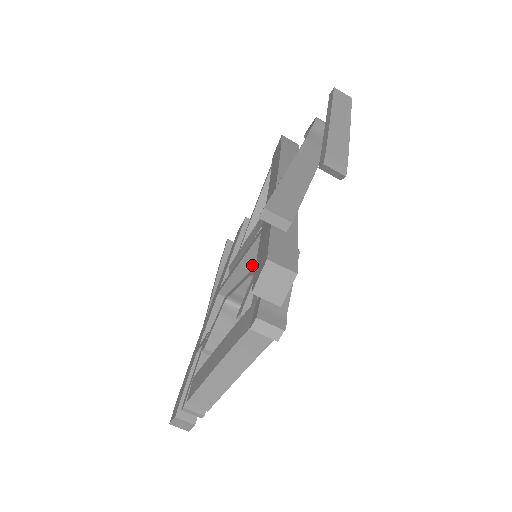
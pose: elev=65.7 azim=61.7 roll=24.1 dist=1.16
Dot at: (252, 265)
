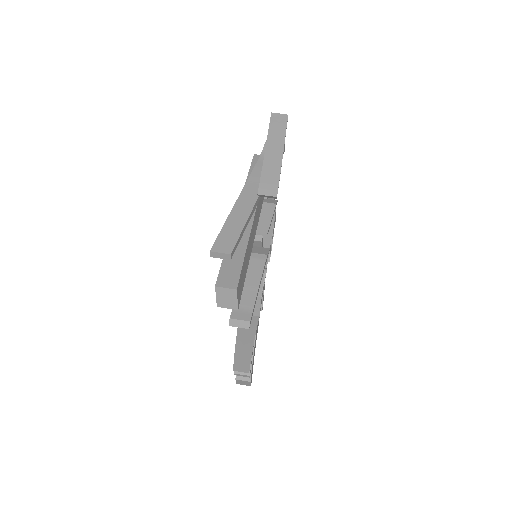
Dot at: occluded
